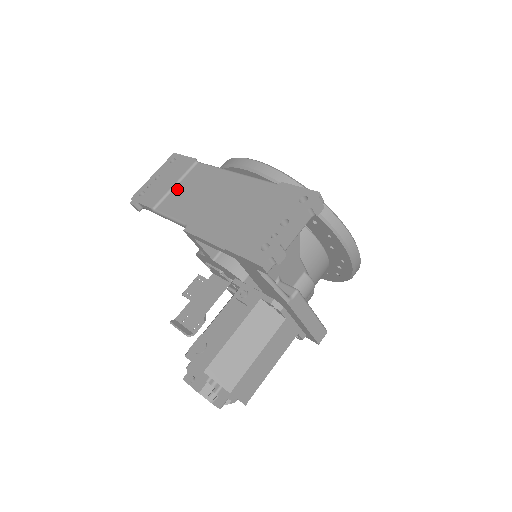
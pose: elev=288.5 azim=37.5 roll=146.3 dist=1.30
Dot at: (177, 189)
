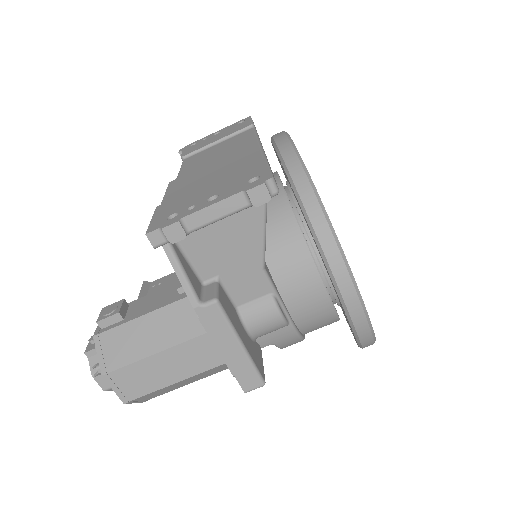
Dot at: (213, 147)
